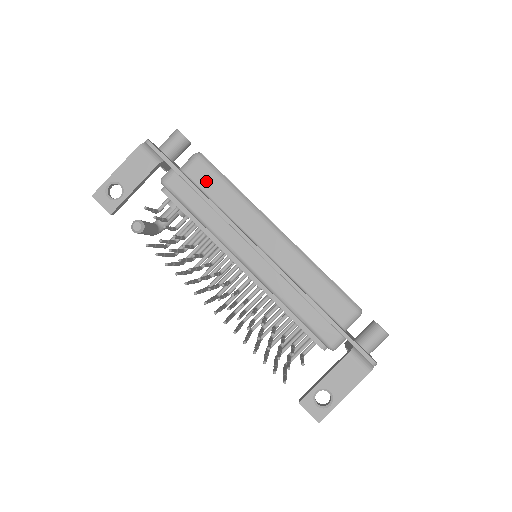
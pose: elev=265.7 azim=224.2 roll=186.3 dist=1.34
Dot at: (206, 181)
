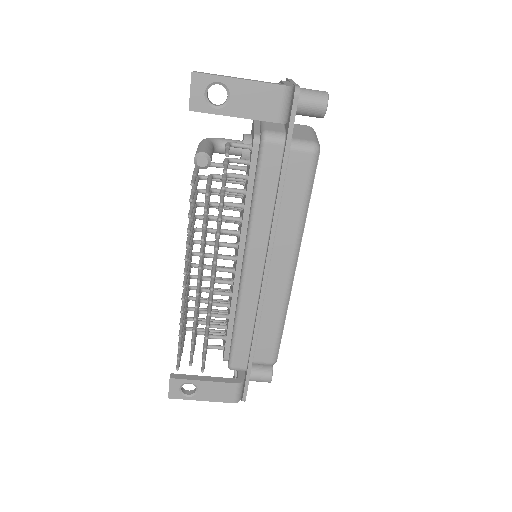
Dot at: (295, 178)
